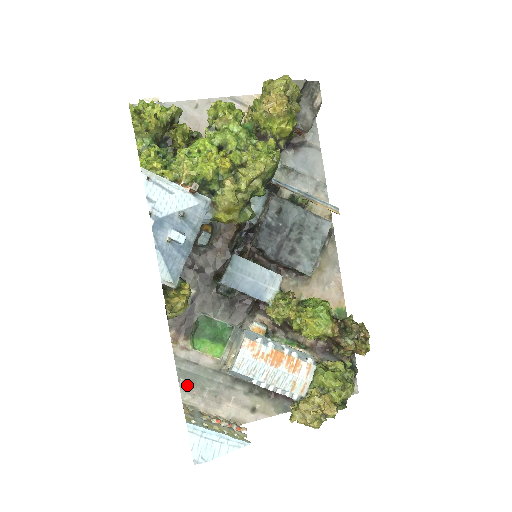
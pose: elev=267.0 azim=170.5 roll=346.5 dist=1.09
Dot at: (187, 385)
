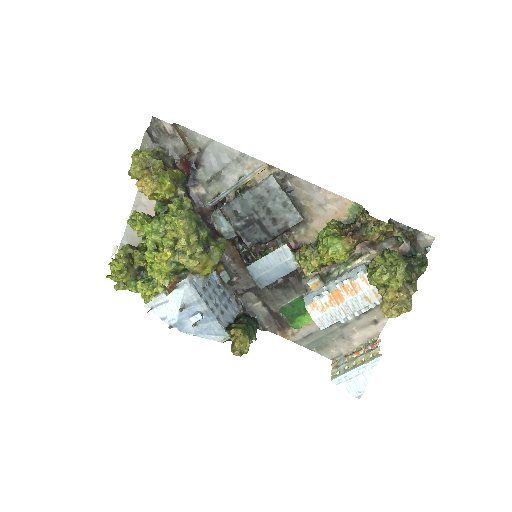
Dot at: (321, 349)
